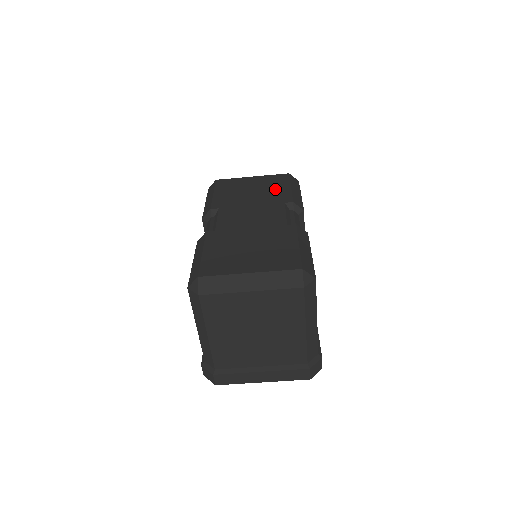
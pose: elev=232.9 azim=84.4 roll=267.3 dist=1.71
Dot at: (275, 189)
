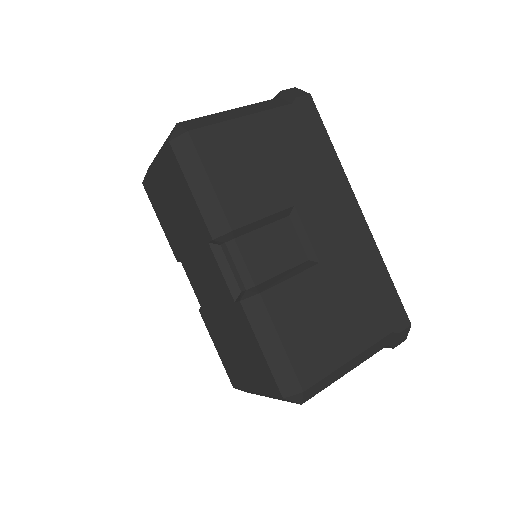
Dot at: (184, 203)
